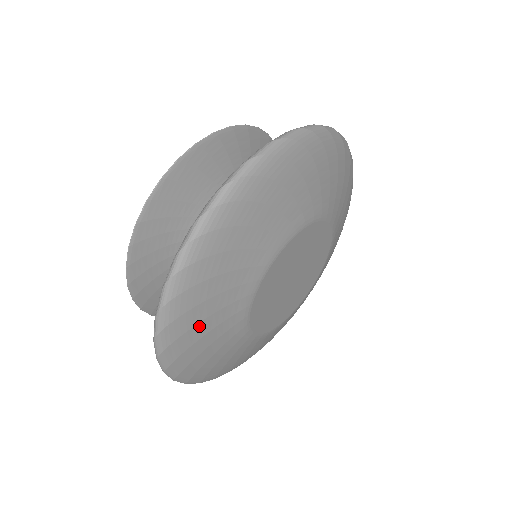
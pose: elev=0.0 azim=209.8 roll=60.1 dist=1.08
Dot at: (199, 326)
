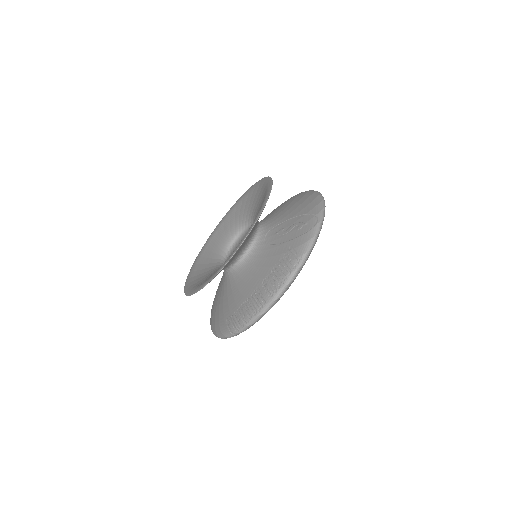
Dot at: occluded
